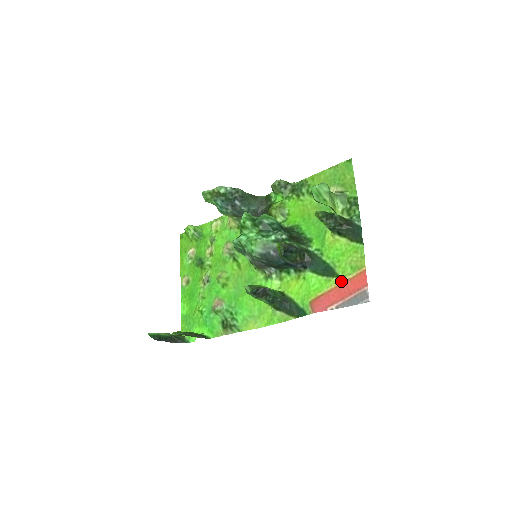
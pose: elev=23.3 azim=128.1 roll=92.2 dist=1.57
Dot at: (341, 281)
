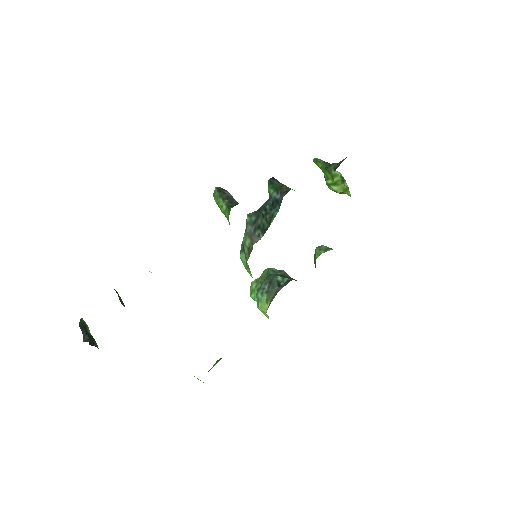
Dot at: occluded
